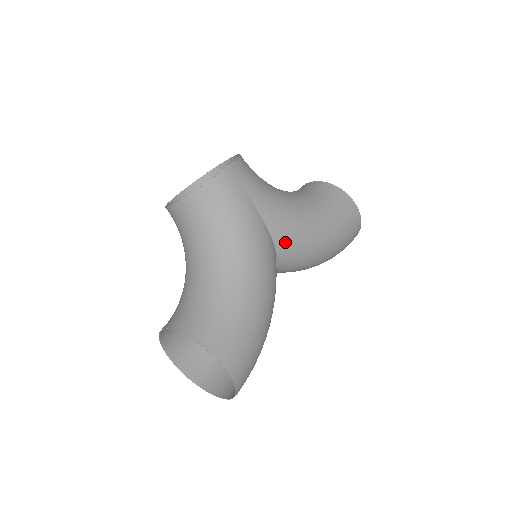
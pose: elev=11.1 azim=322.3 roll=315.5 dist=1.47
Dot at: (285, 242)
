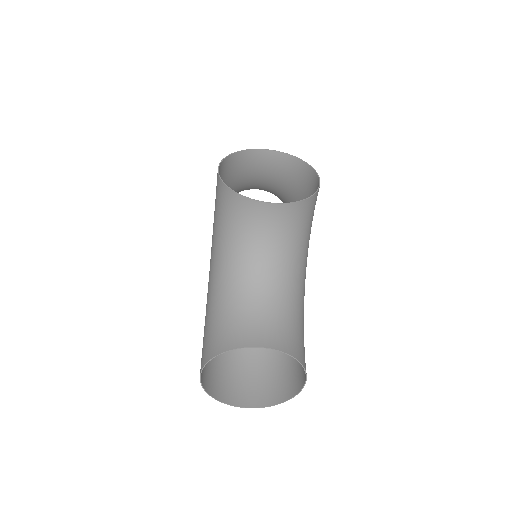
Dot at: occluded
